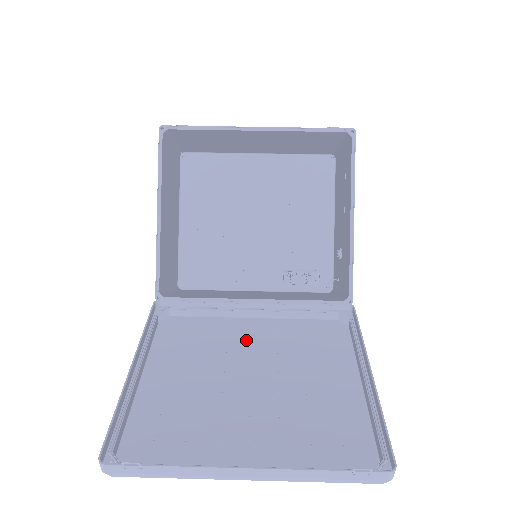
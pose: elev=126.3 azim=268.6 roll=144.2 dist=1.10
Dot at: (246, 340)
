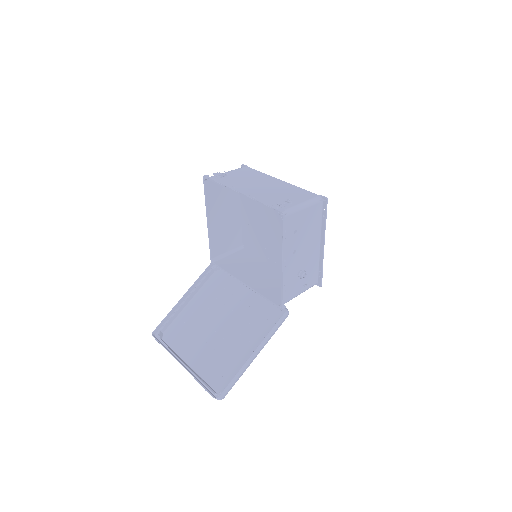
Dot at: (236, 302)
